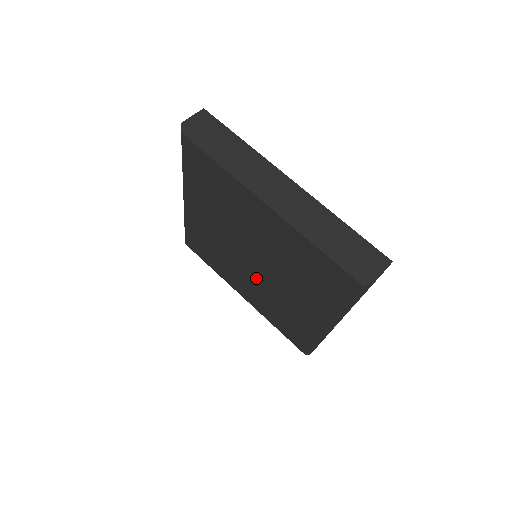
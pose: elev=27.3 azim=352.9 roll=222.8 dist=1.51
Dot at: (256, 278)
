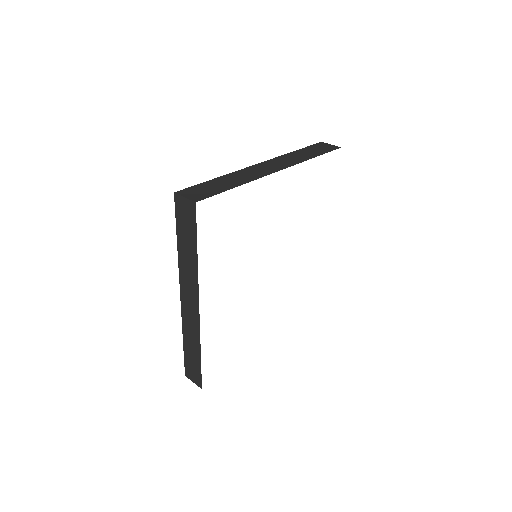
Dot at: occluded
